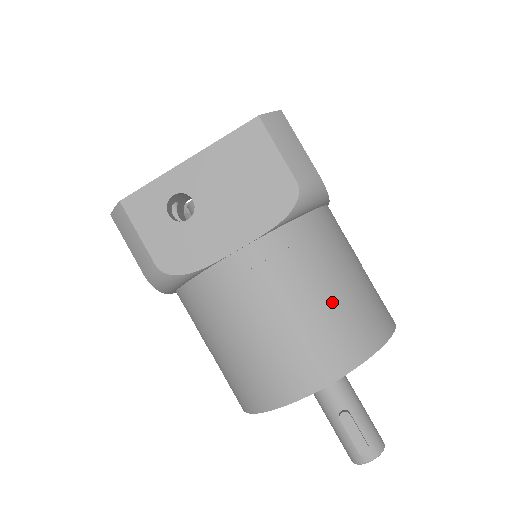
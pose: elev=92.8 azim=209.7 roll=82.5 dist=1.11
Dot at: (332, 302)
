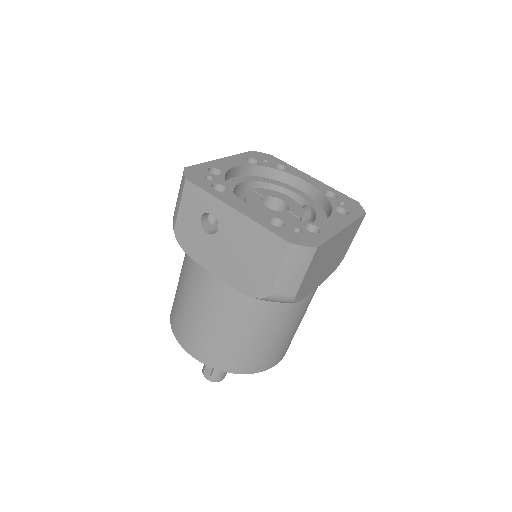
Dot at: (235, 341)
